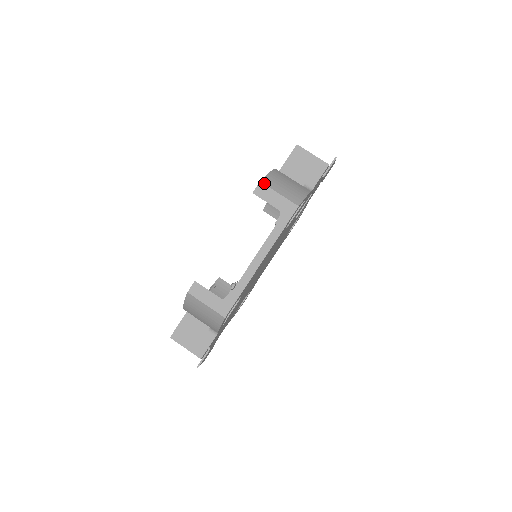
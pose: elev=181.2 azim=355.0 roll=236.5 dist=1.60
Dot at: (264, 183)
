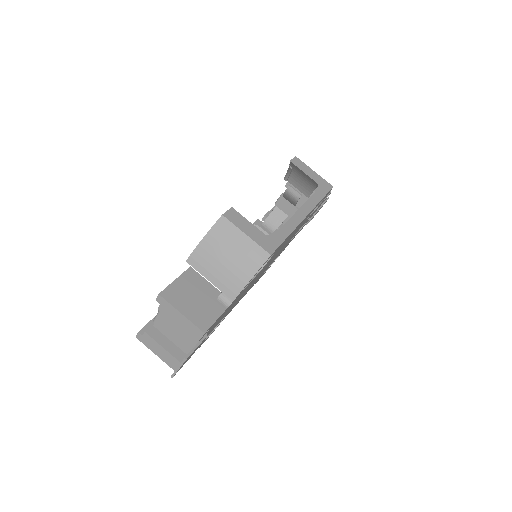
Dot at: (299, 159)
